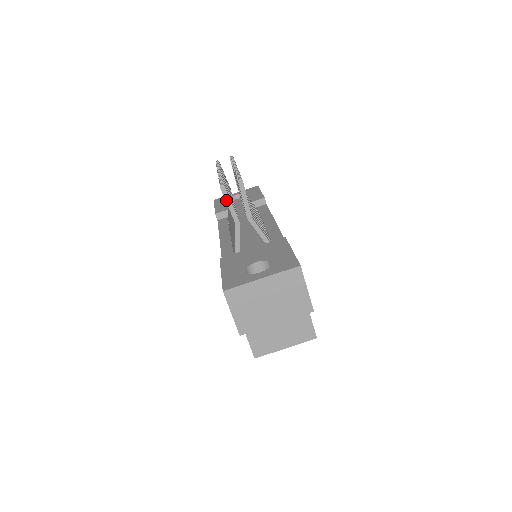
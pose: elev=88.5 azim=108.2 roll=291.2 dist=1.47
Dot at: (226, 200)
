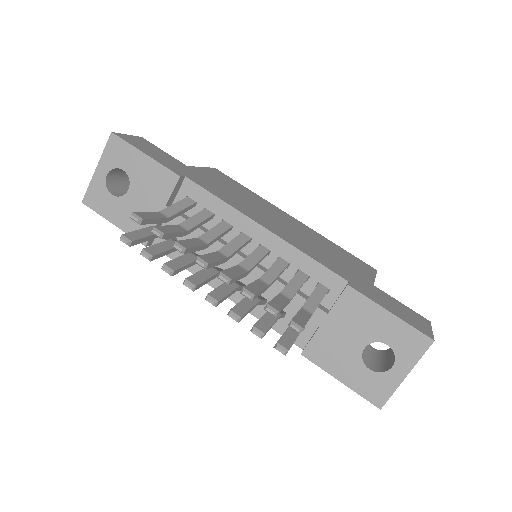
Dot at: occluded
